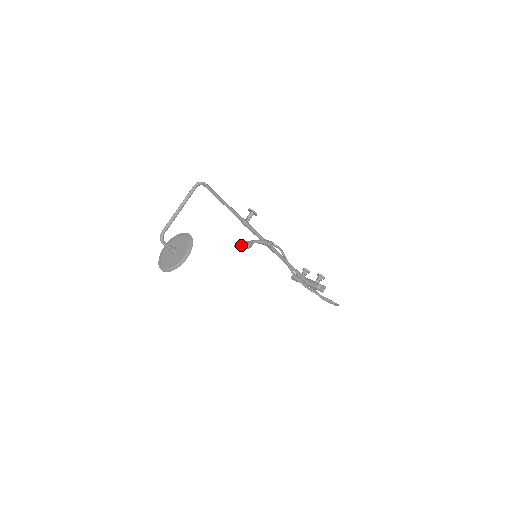
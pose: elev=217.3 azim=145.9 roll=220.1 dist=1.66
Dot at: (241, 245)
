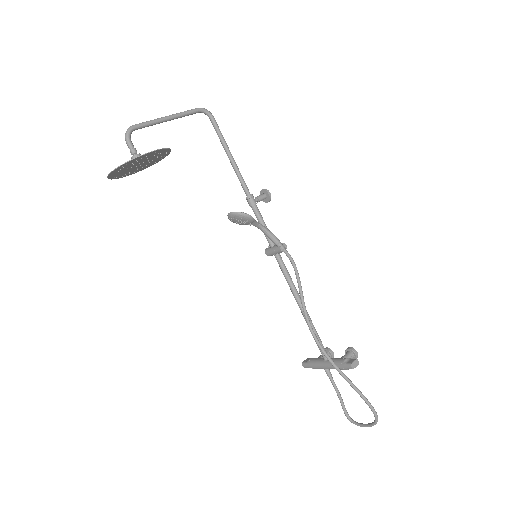
Dot at: (238, 212)
